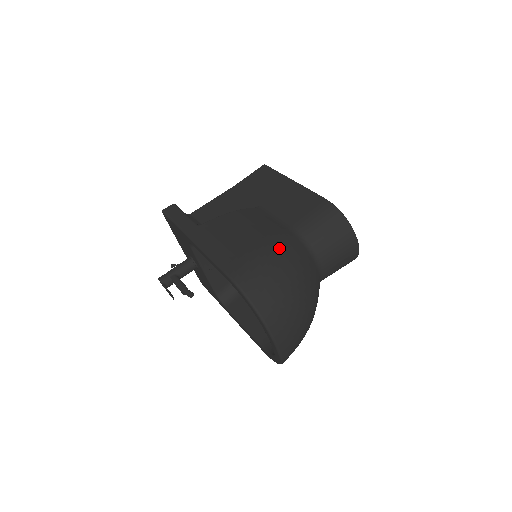
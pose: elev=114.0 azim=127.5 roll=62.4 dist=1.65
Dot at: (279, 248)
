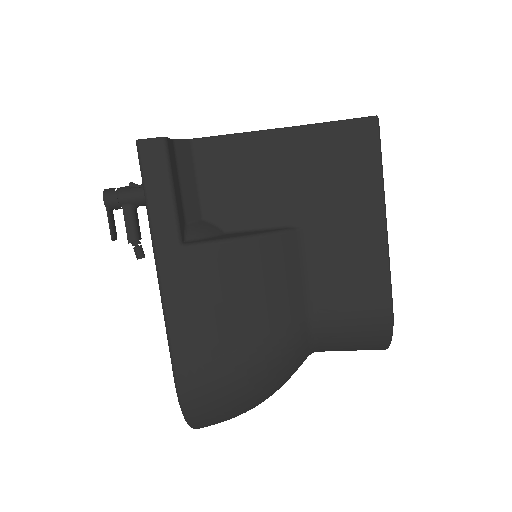
Dot at: (269, 368)
